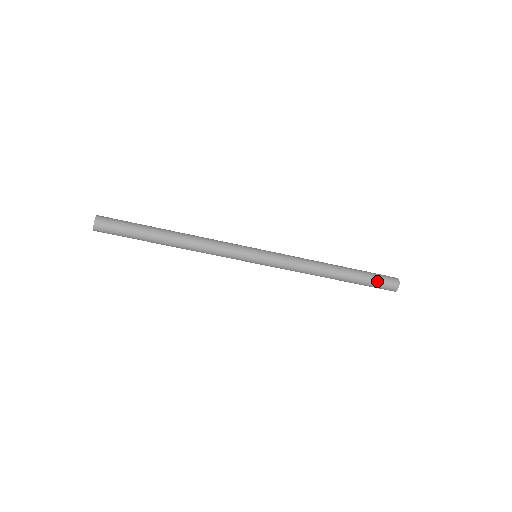
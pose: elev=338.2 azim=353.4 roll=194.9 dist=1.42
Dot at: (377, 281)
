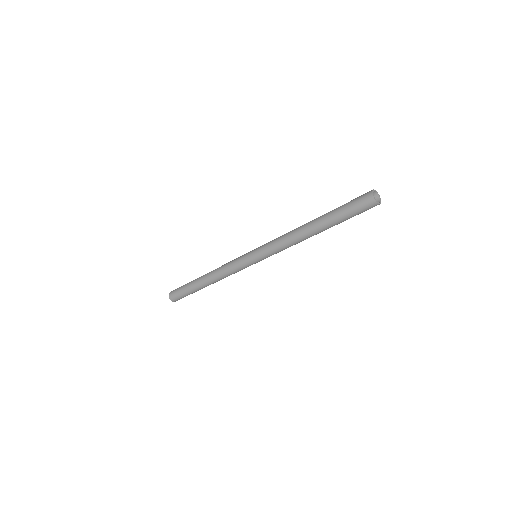
Dot at: (349, 204)
